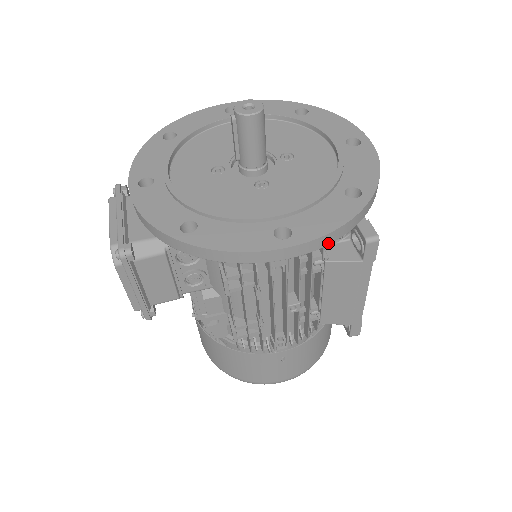
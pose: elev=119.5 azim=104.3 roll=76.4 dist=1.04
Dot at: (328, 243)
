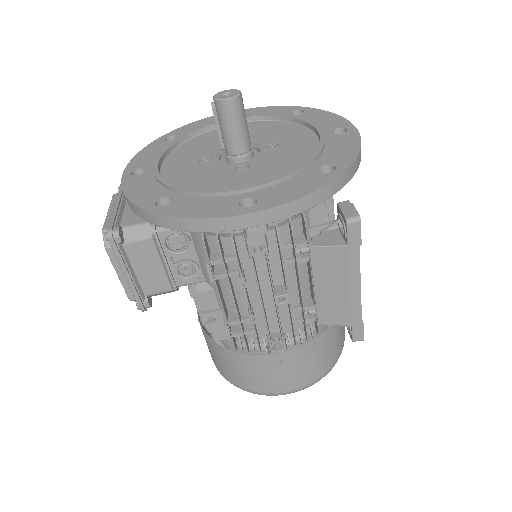
Dot at: (294, 213)
